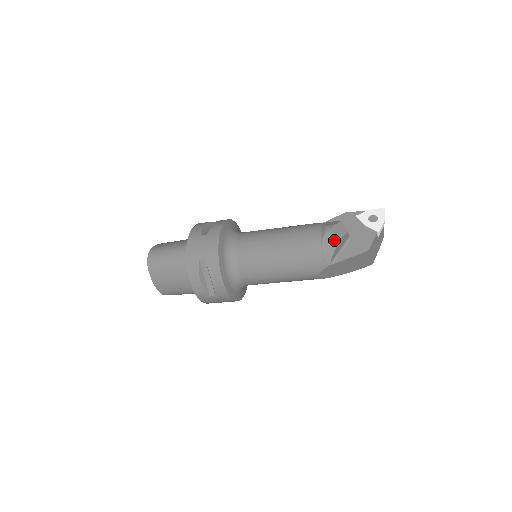
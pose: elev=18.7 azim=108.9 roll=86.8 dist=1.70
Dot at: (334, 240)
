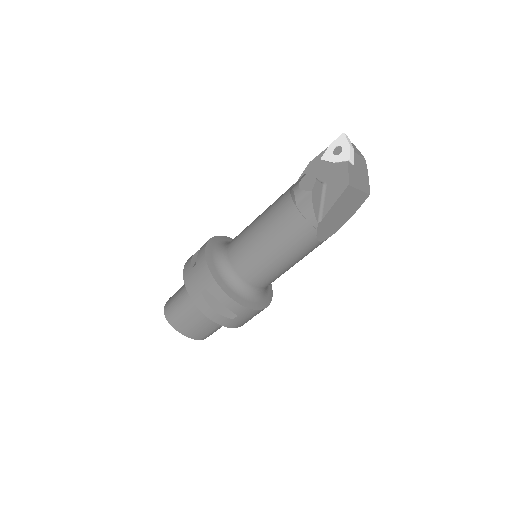
Dot at: (306, 197)
